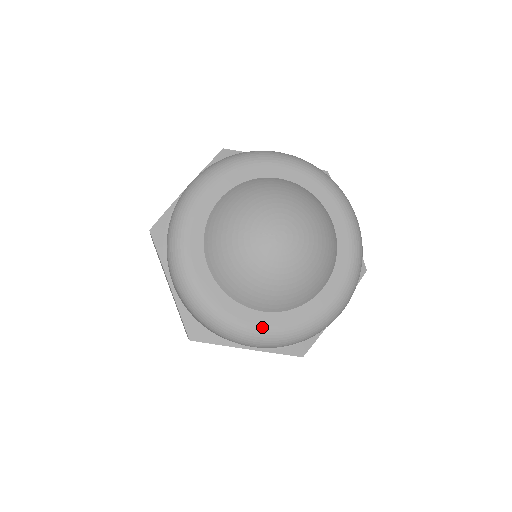
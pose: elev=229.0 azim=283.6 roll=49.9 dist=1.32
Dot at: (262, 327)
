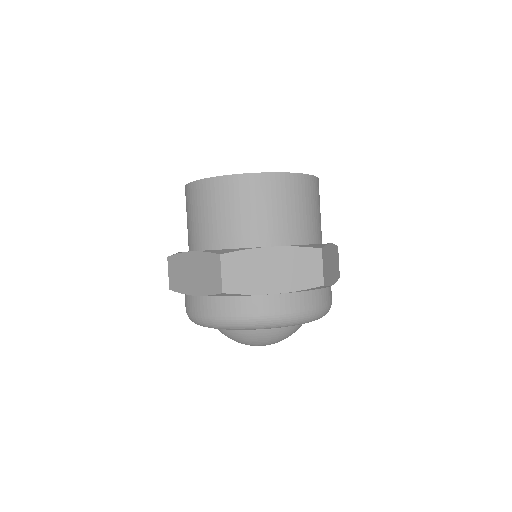
Dot at: occluded
